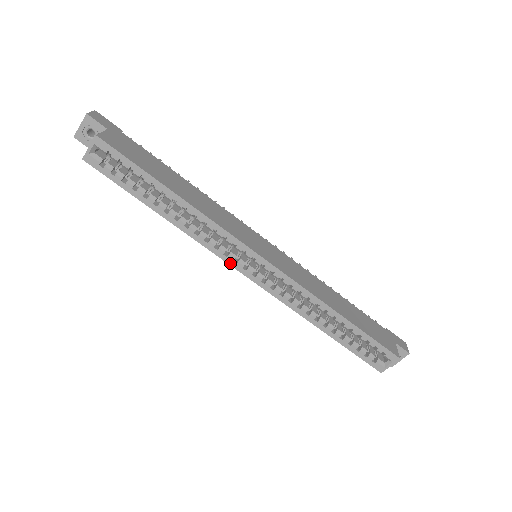
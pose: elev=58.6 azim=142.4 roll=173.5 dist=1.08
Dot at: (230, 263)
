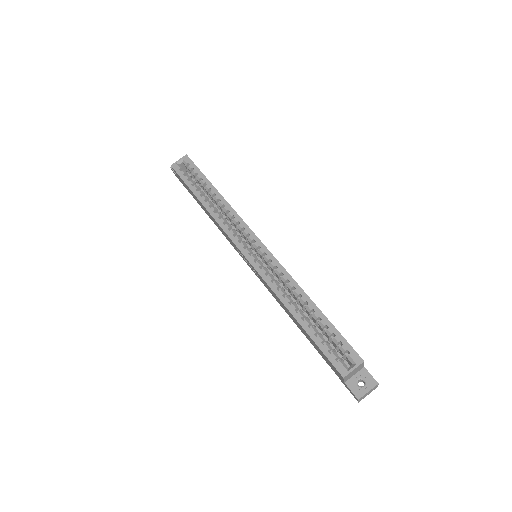
Dot at: (235, 242)
